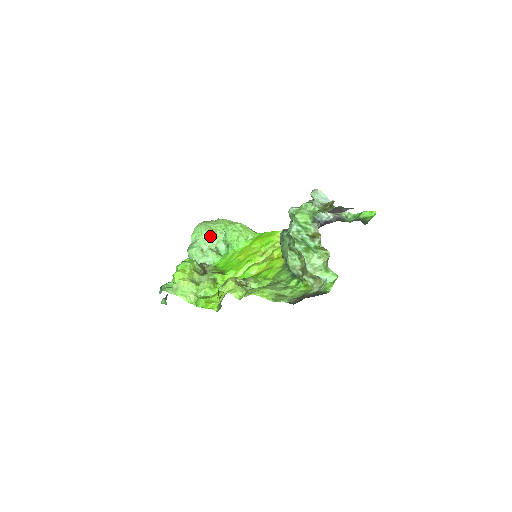
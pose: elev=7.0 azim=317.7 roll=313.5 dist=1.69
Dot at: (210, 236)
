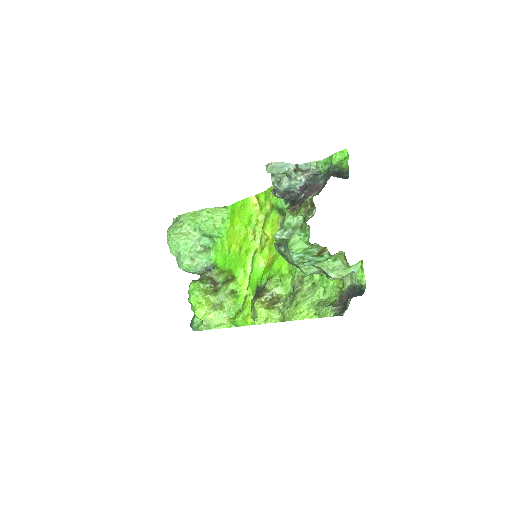
Dot at: (188, 242)
